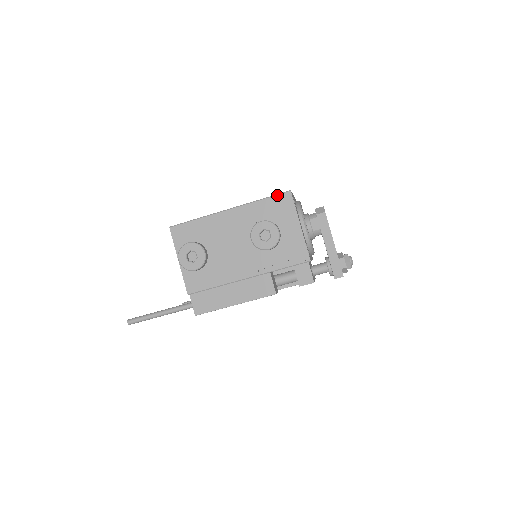
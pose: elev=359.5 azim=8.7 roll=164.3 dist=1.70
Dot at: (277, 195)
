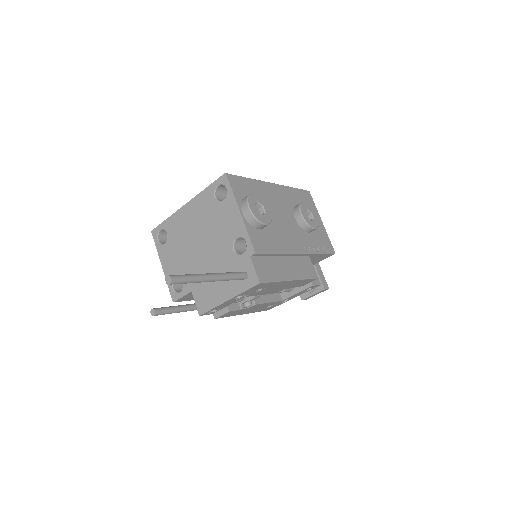
Dot at: (302, 189)
